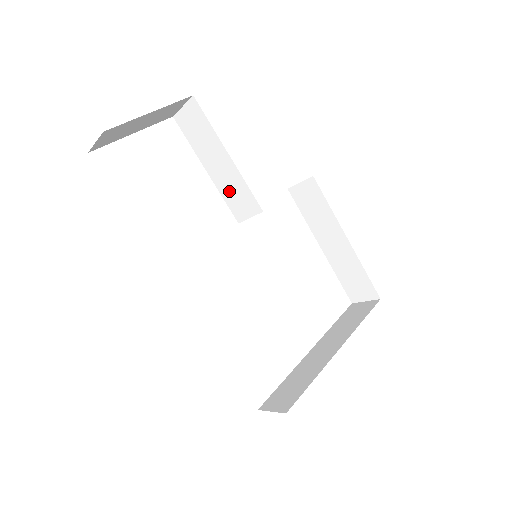
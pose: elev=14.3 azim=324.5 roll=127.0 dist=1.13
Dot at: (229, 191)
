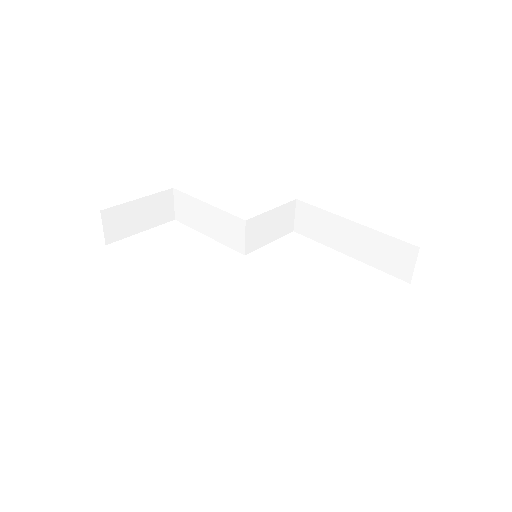
Dot at: (224, 234)
